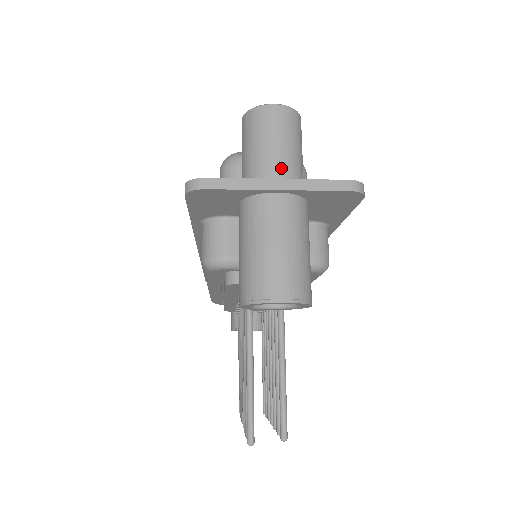
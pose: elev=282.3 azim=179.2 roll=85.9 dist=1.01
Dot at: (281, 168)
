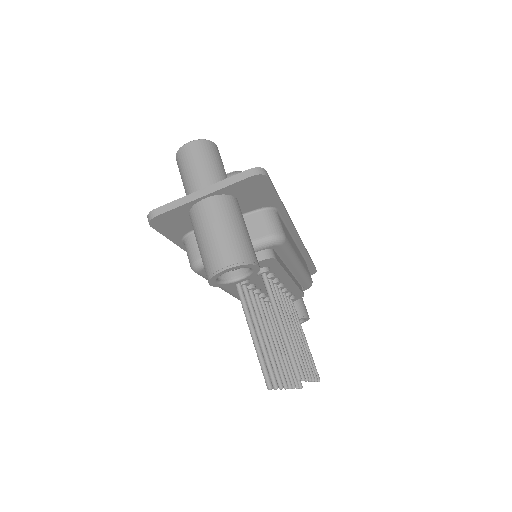
Dot at: (204, 182)
